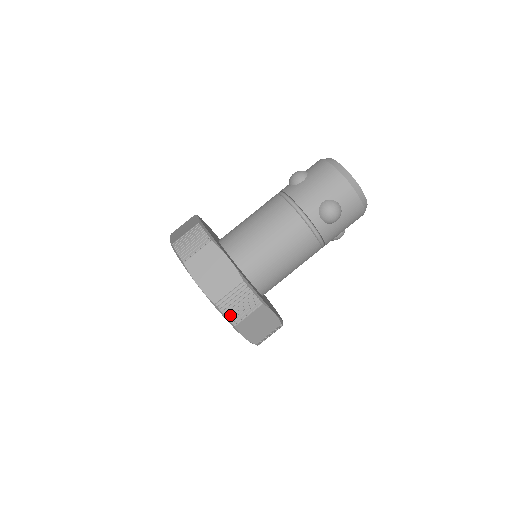
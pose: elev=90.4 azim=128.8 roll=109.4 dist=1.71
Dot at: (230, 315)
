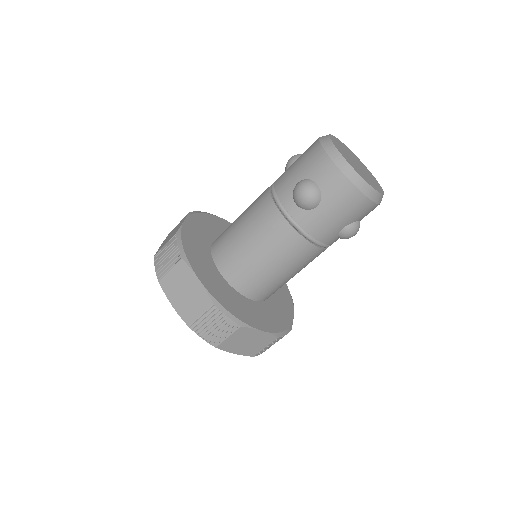
Dot at: occluded
